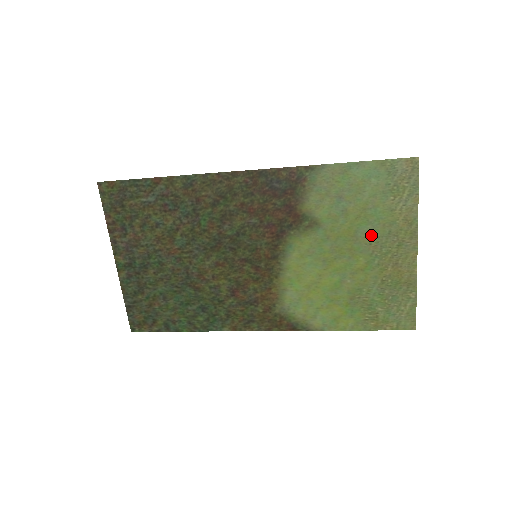
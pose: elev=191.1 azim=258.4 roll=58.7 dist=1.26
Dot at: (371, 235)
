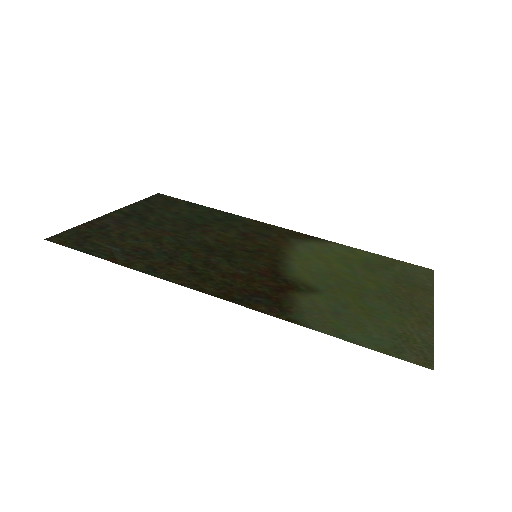
Dot at: (379, 302)
